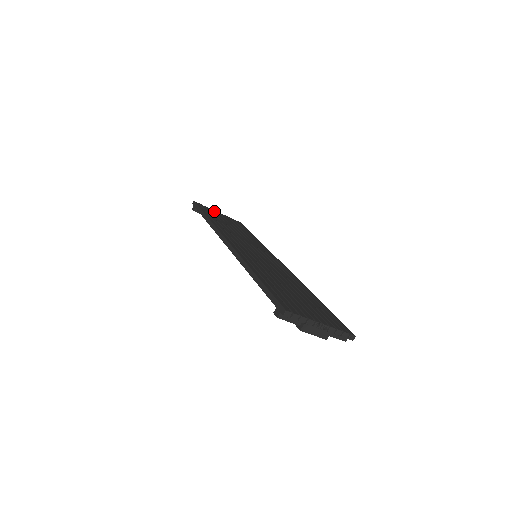
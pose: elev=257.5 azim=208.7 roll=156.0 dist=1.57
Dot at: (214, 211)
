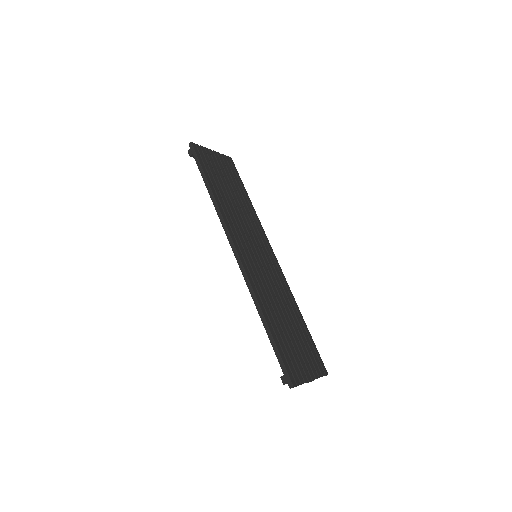
Dot at: (210, 153)
